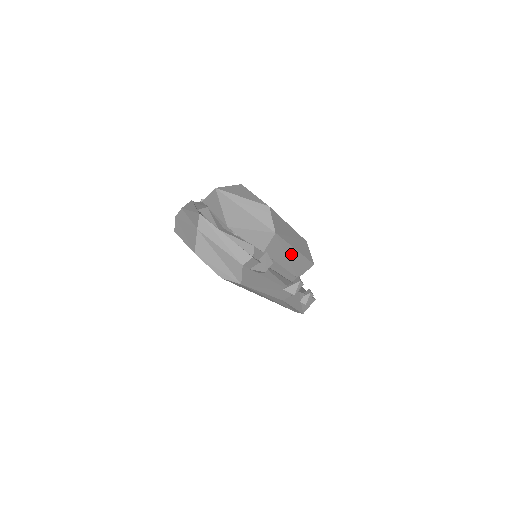
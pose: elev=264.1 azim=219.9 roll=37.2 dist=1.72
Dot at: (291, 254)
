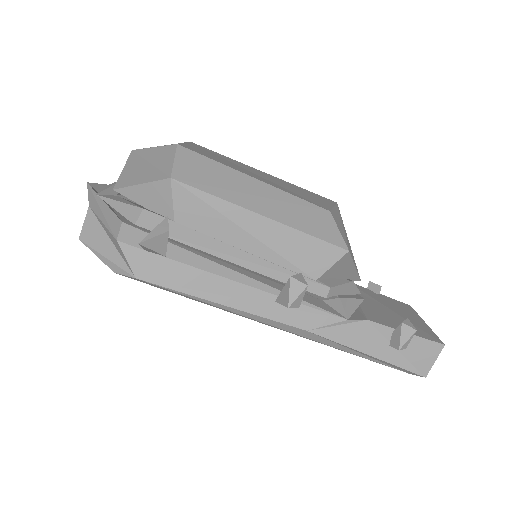
Dot at: (252, 224)
